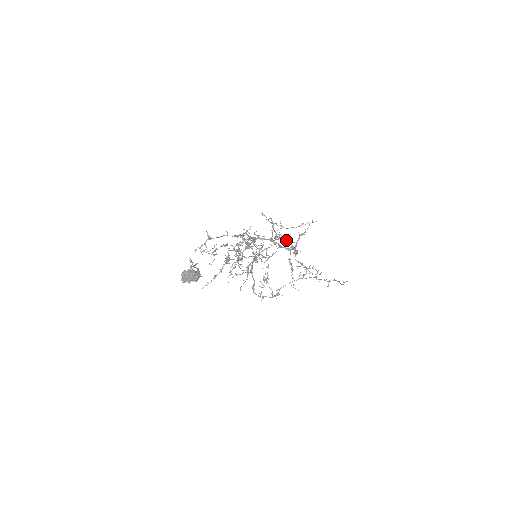
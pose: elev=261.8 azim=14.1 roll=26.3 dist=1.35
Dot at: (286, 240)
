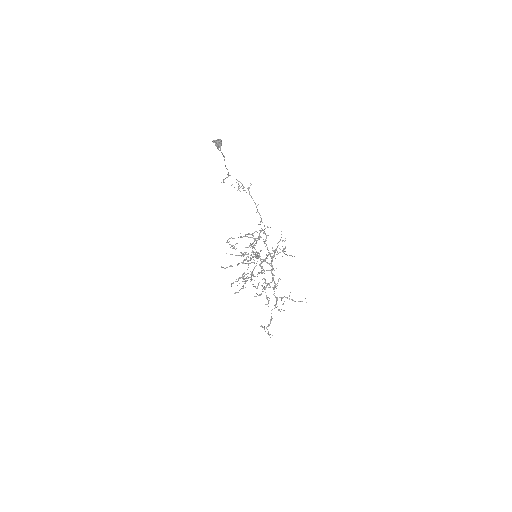
Dot at: occluded
